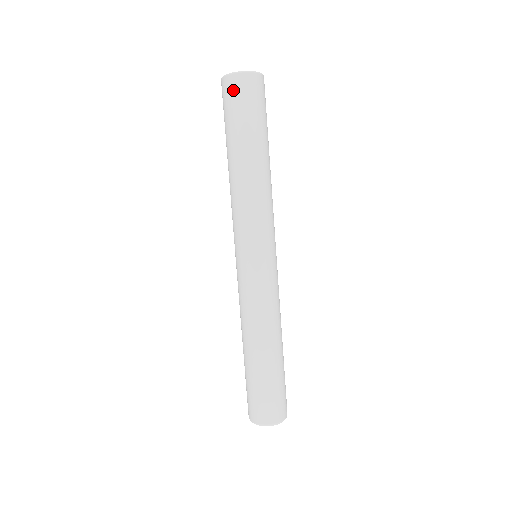
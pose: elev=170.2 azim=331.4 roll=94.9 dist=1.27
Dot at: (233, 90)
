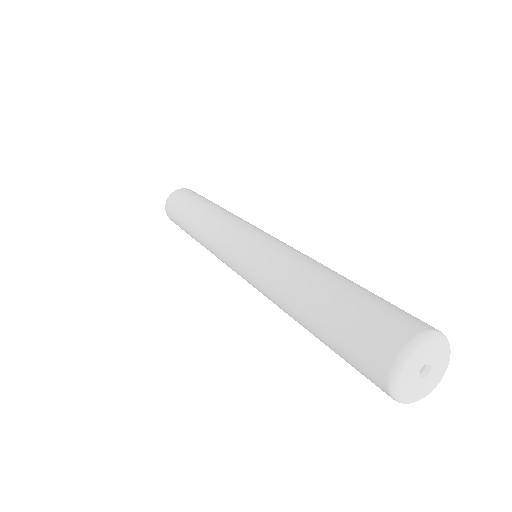
Dot at: (170, 206)
